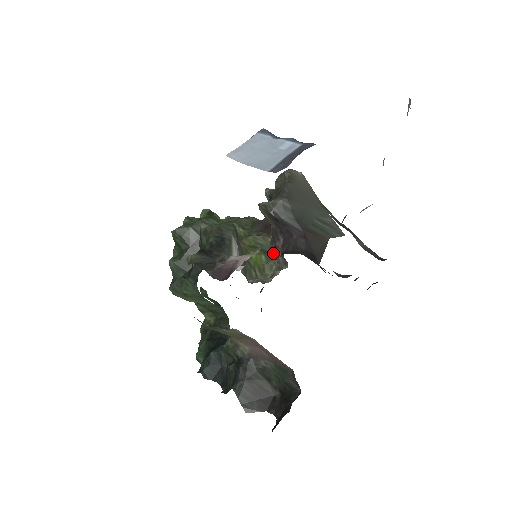
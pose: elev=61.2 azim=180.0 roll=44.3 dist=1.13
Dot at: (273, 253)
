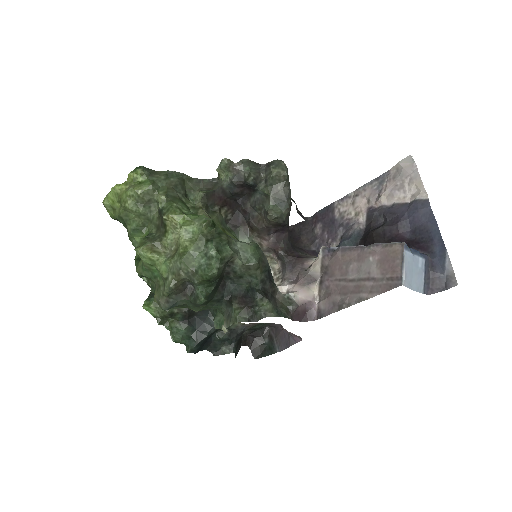
Dot at: (238, 231)
